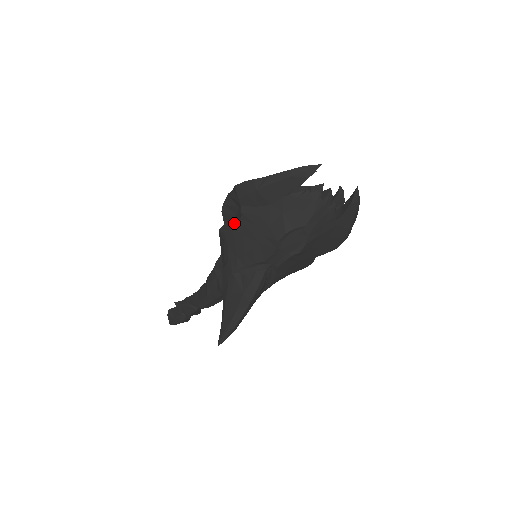
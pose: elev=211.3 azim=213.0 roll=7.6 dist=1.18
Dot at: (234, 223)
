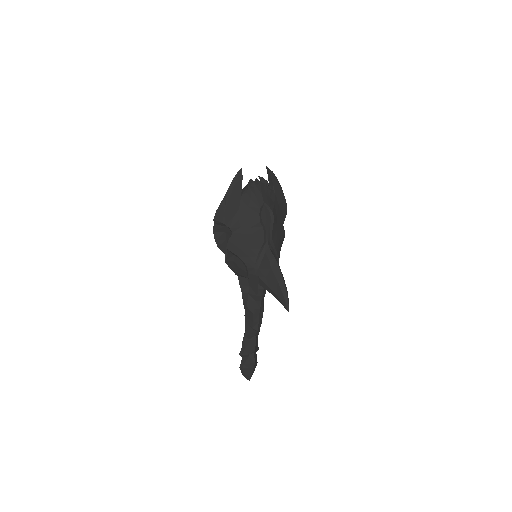
Dot at: (231, 239)
